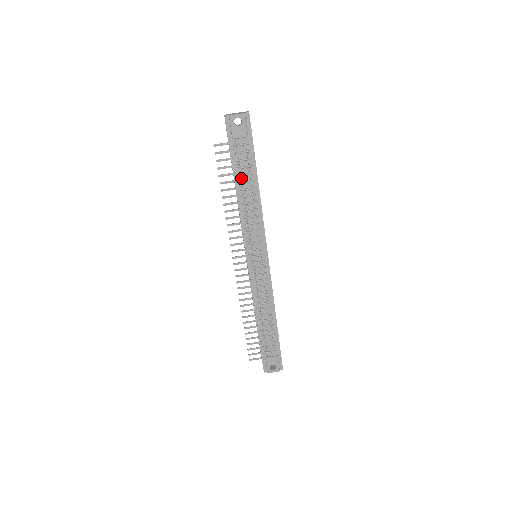
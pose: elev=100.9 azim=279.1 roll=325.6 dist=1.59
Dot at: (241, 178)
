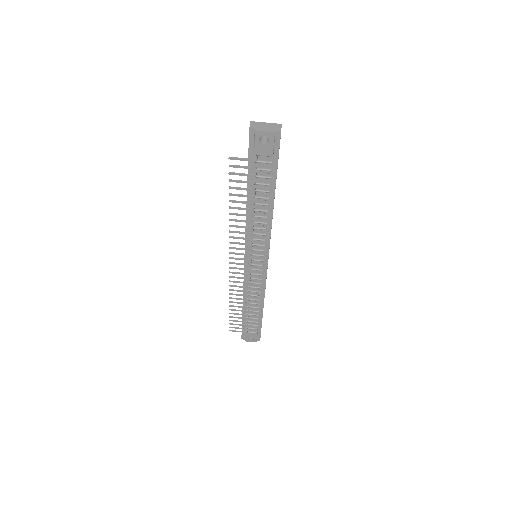
Dot at: (255, 193)
